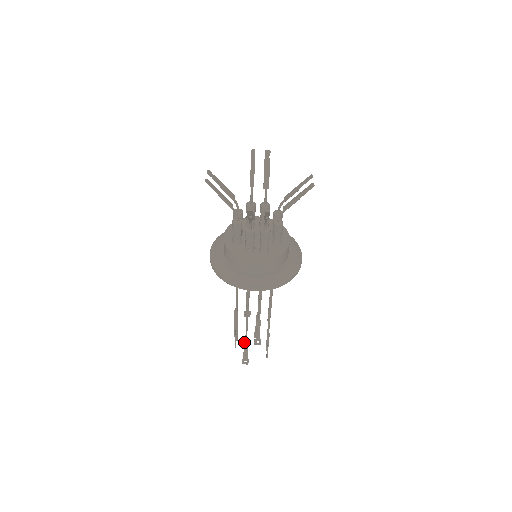
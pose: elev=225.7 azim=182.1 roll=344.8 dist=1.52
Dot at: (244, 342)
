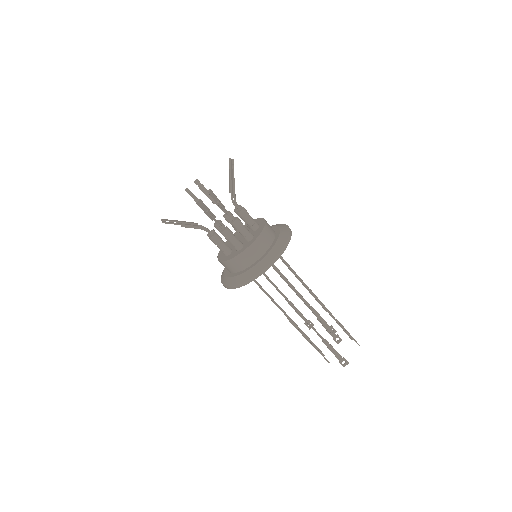
Dot at: (322, 341)
